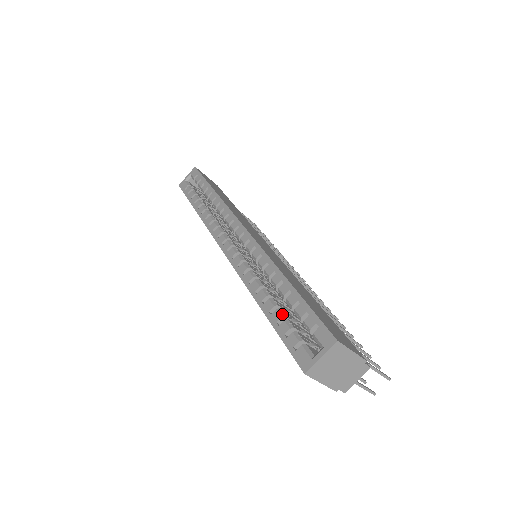
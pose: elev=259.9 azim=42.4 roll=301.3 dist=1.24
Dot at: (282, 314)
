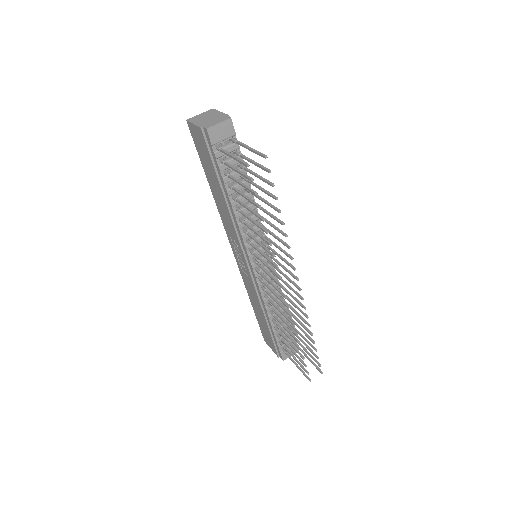
Dot at: occluded
